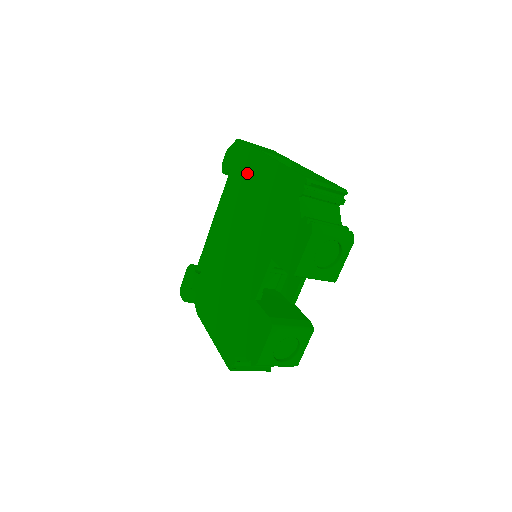
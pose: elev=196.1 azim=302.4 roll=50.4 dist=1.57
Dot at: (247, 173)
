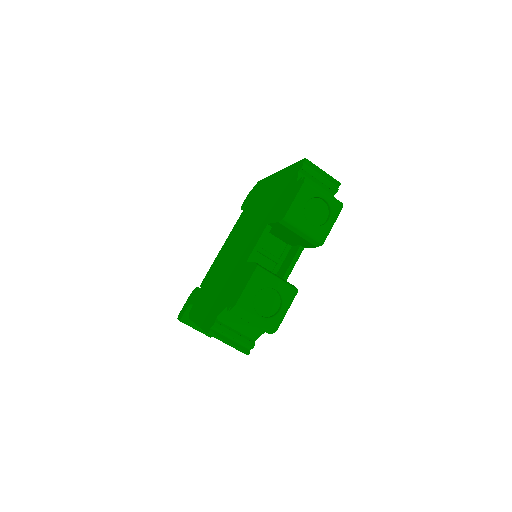
Dot at: (261, 193)
